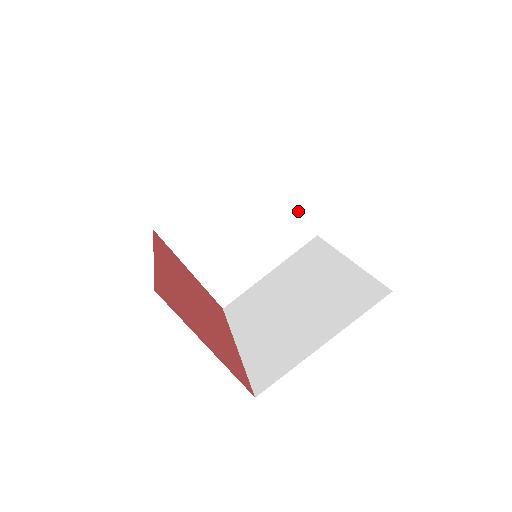
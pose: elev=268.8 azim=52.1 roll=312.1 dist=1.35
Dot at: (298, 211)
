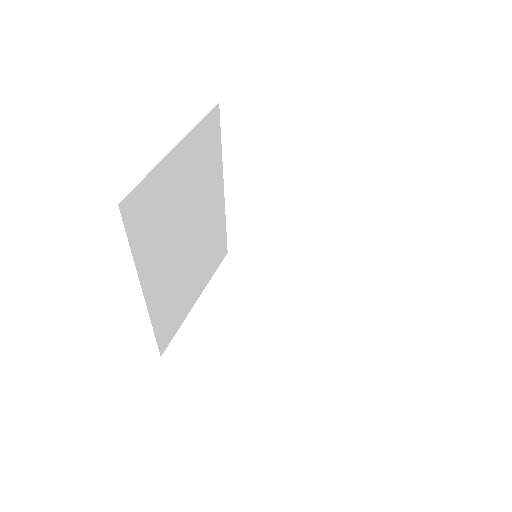
Dot at: (301, 277)
